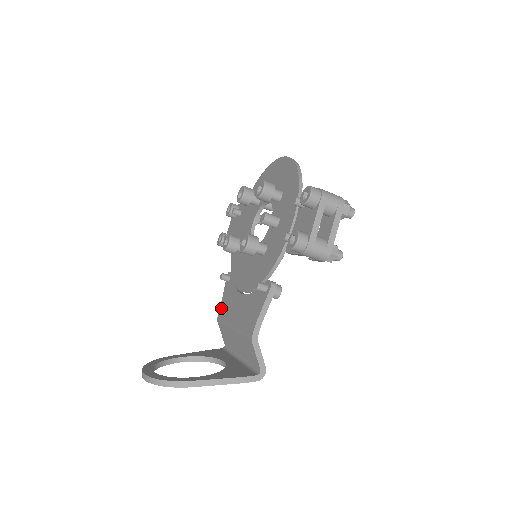
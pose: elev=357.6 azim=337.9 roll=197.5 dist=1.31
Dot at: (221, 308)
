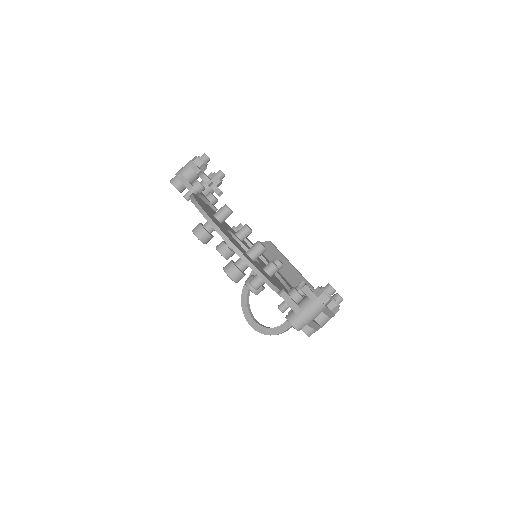
Dot at: occluded
